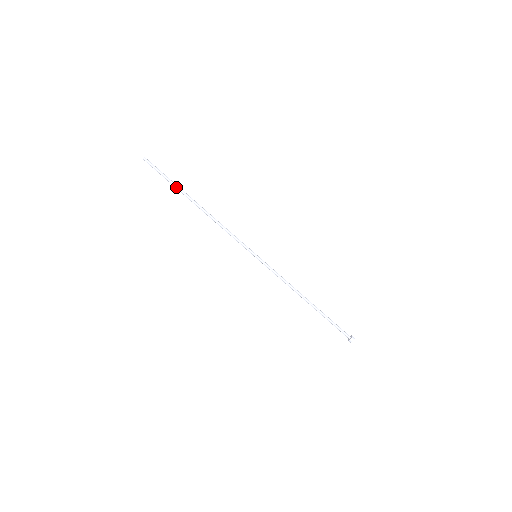
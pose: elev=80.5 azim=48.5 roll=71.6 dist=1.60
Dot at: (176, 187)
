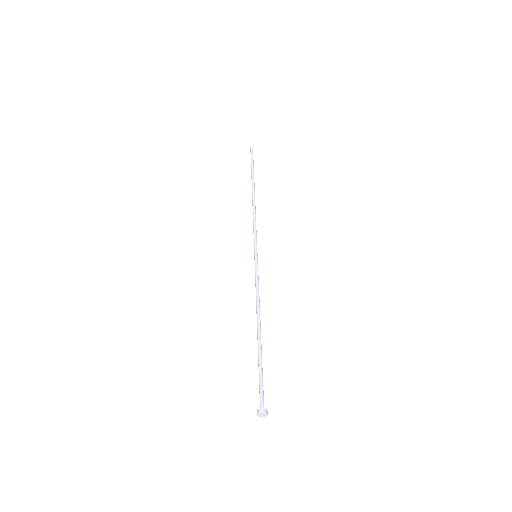
Dot at: (252, 174)
